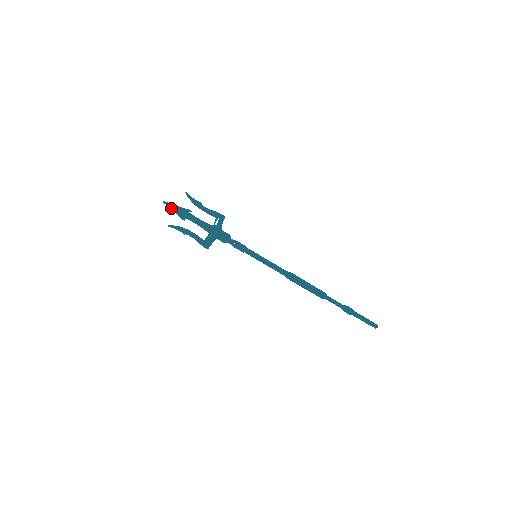
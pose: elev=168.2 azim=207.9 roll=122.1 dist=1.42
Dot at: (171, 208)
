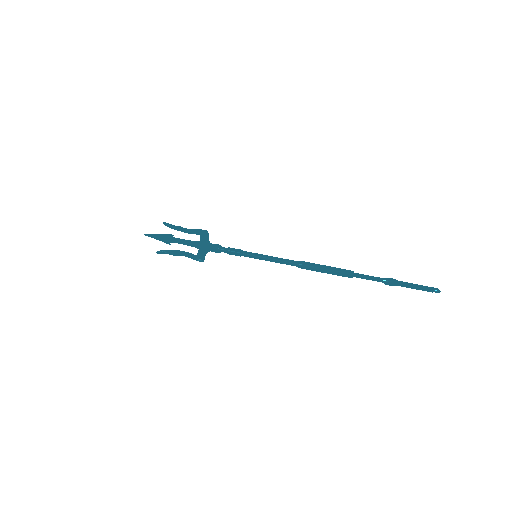
Dot at: (154, 237)
